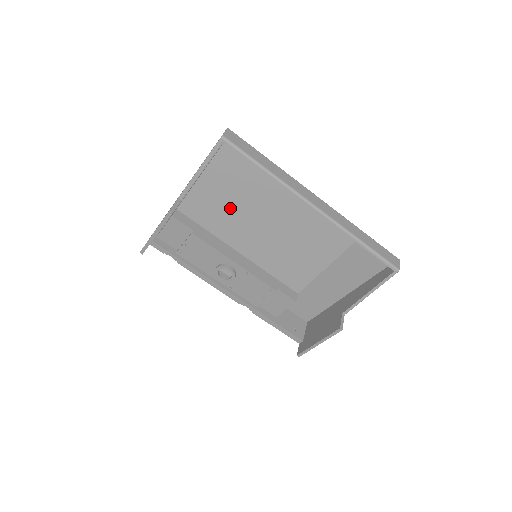
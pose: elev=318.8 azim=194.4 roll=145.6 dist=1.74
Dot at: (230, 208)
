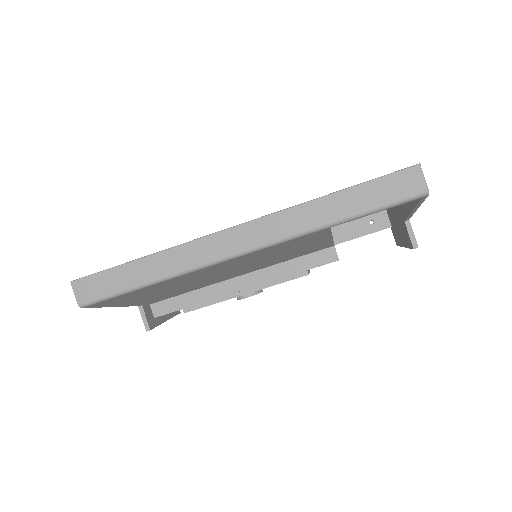
Dot at: (179, 288)
